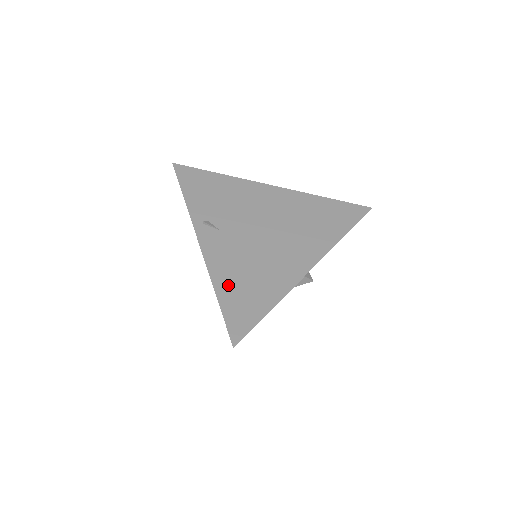
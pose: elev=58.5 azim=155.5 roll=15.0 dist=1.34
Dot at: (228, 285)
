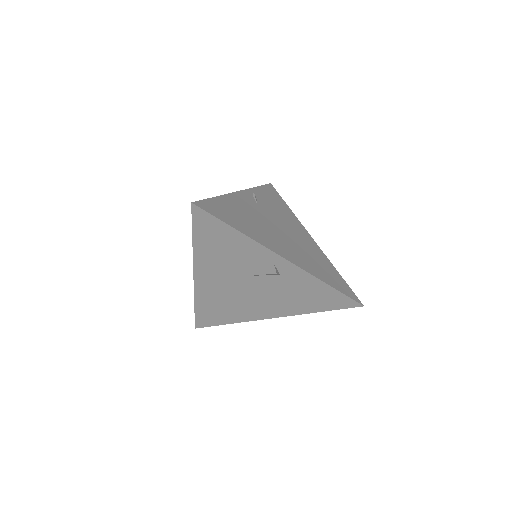
Dot at: (229, 204)
